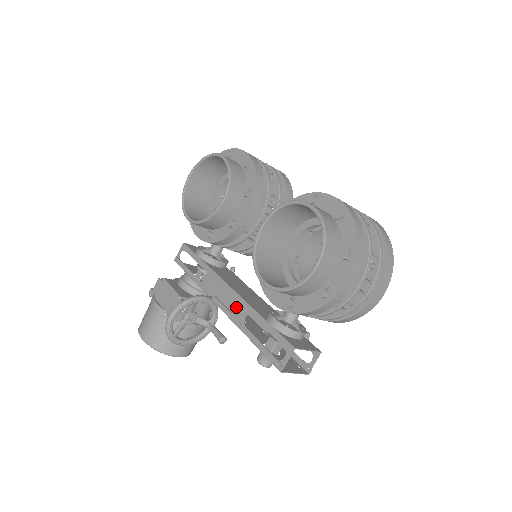
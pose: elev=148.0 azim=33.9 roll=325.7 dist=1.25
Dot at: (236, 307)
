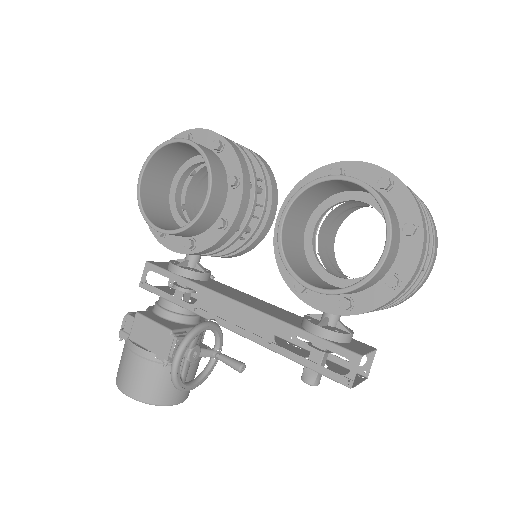
Dot at: (257, 325)
